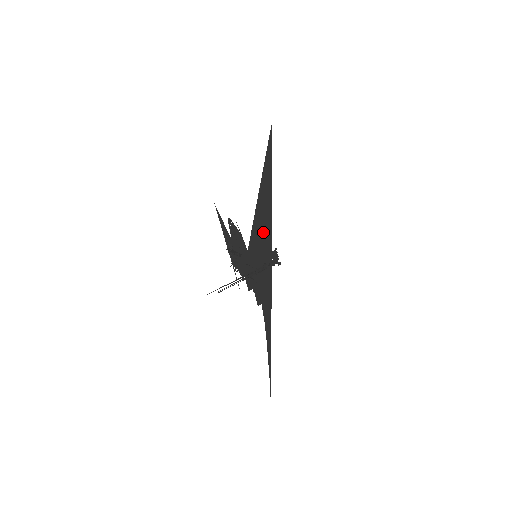
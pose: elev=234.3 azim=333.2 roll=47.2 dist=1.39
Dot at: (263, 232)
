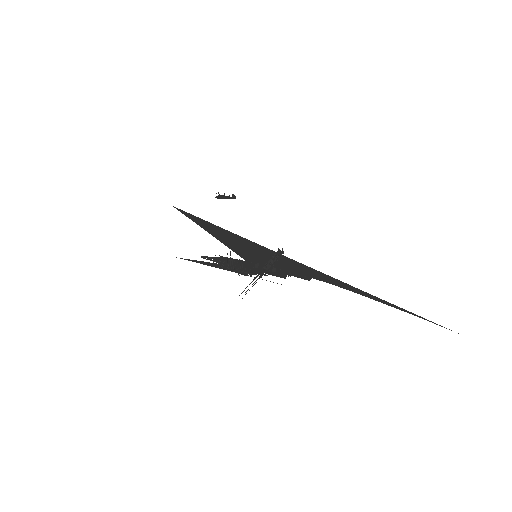
Dot at: (245, 246)
